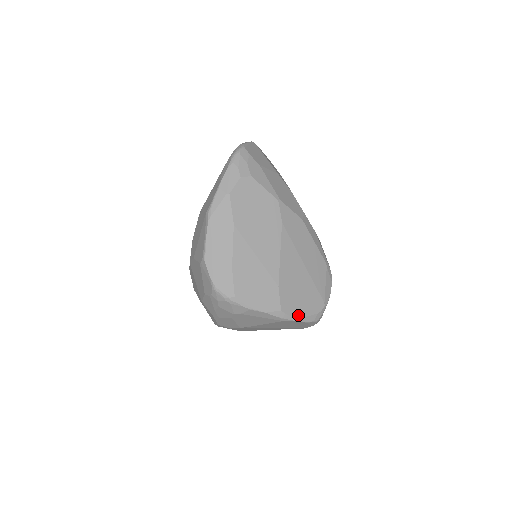
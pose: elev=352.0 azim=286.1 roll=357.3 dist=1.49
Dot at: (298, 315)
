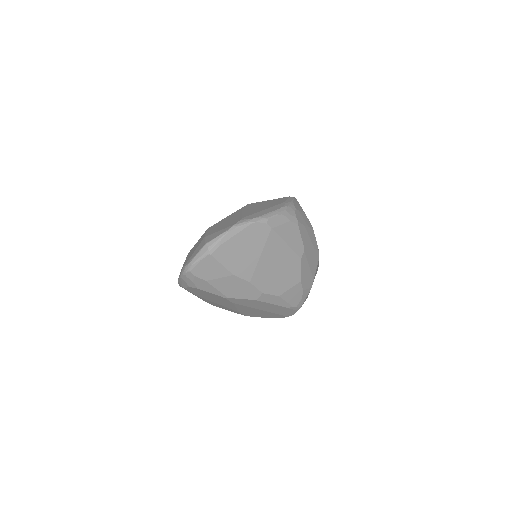
Dot at: (262, 317)
